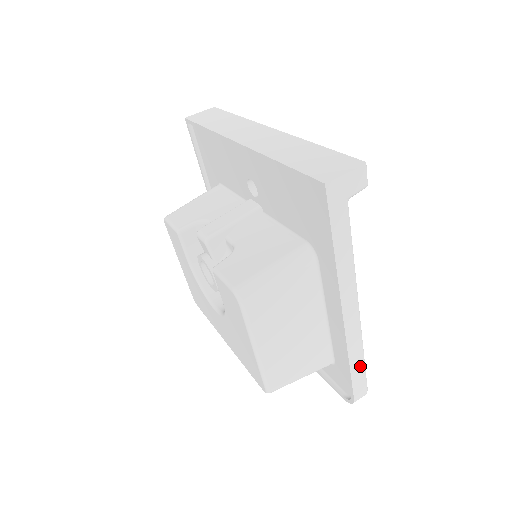
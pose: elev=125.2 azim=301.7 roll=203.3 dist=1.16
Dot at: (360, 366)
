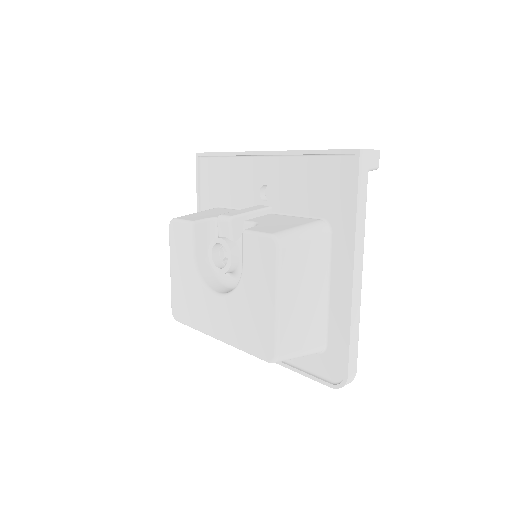
Dot at: (356, 339)
